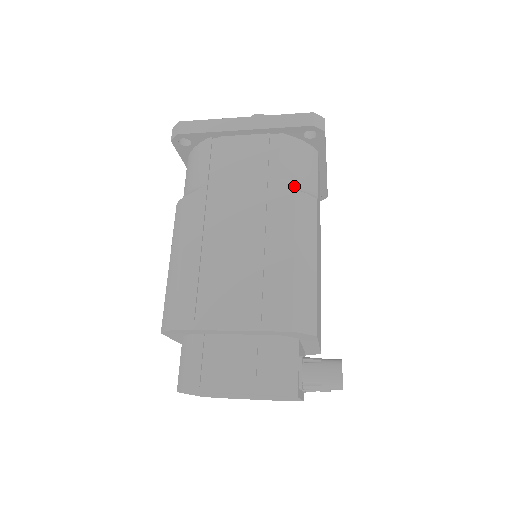
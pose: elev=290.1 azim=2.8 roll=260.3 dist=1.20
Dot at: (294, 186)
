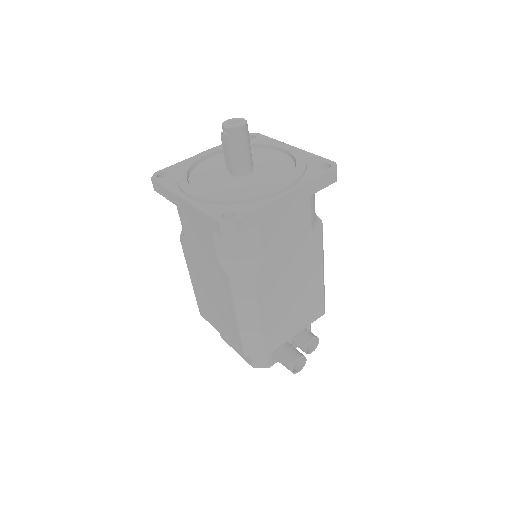
Dot at: (231, 266)
